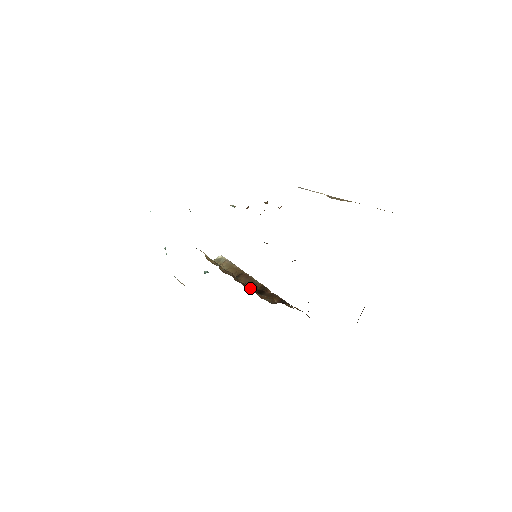
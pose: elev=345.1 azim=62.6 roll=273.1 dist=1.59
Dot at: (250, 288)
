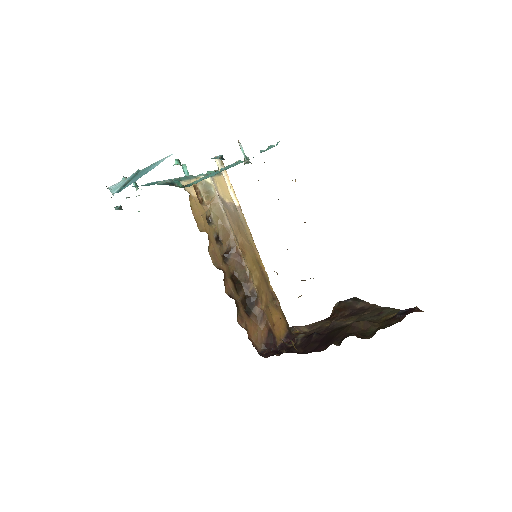
Dot at: (240, 290)
